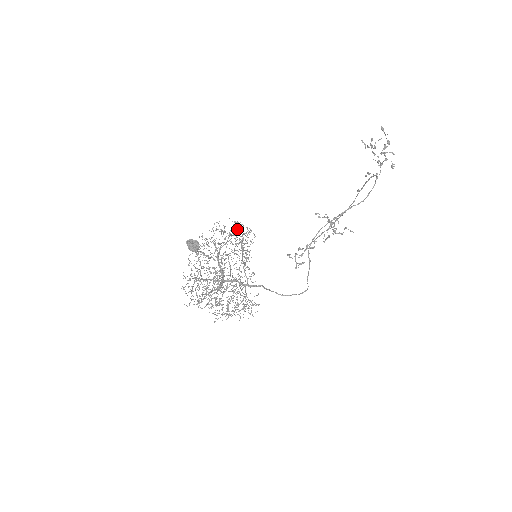
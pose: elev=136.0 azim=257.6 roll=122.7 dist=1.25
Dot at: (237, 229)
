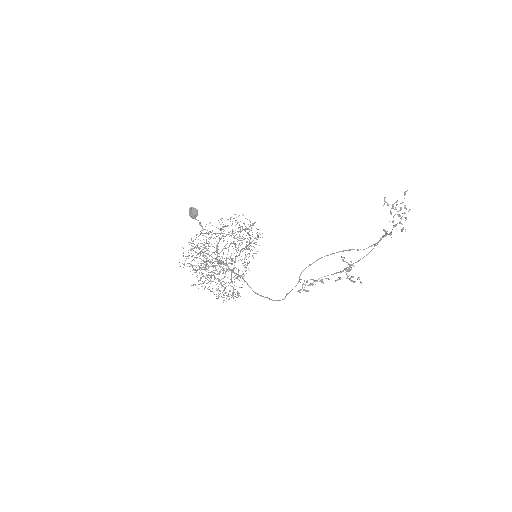
Dot at: (240, 221)
